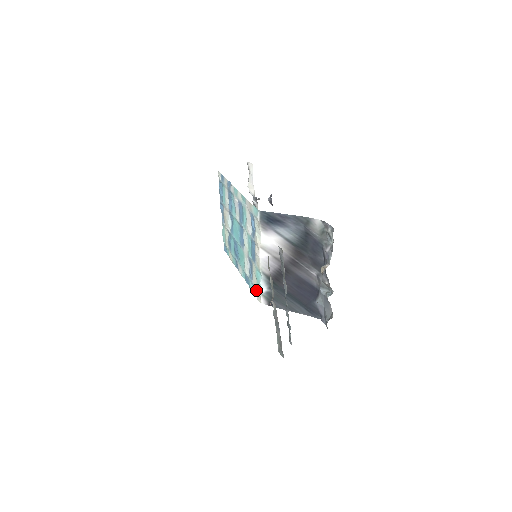
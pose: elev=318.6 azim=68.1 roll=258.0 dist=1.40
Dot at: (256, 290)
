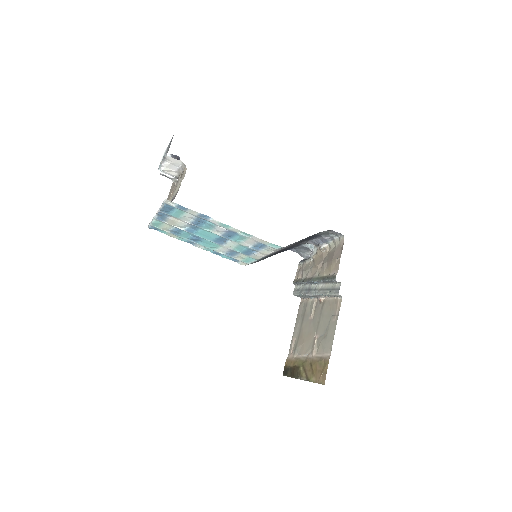
Dot at: (238, 261)
